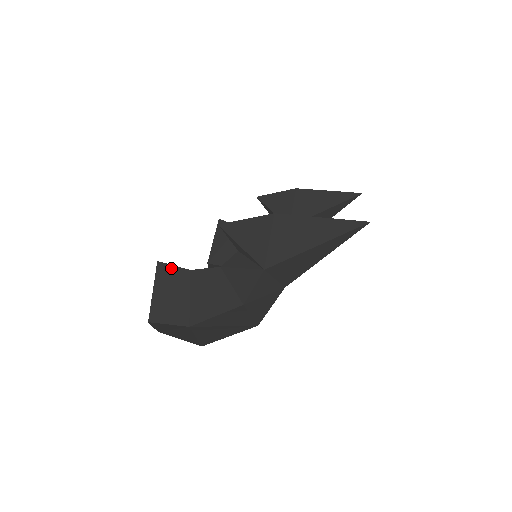
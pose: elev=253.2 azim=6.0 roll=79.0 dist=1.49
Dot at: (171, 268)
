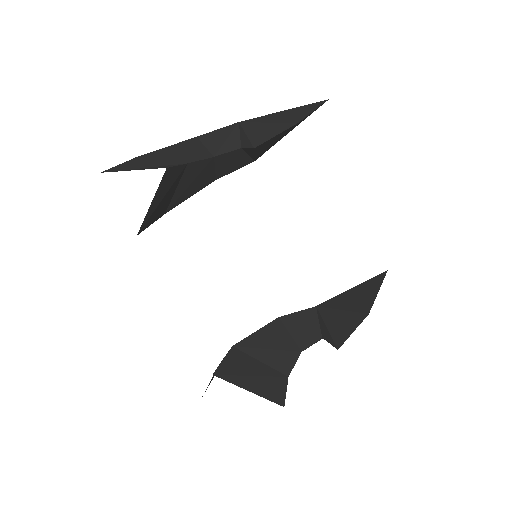
Dot at: (283, 395)
